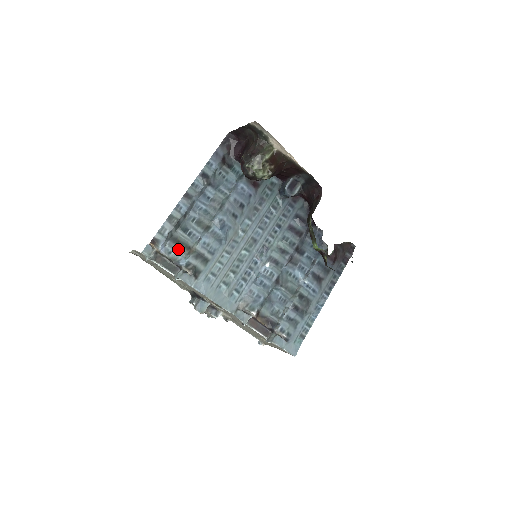
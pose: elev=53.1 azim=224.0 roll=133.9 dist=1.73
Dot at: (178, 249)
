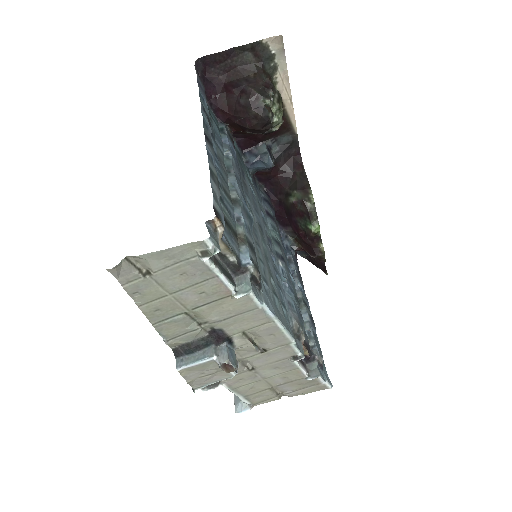
Dot at: (230, 235)
